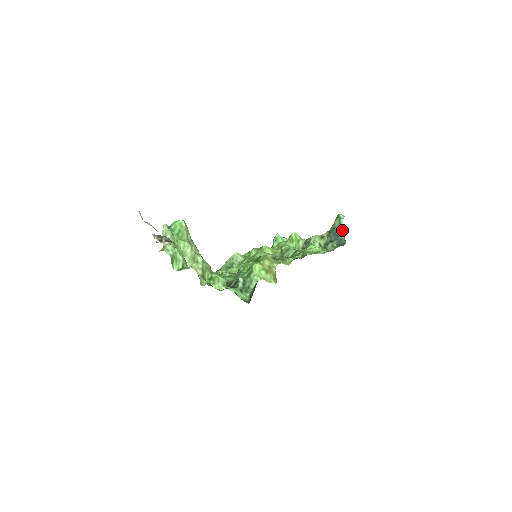
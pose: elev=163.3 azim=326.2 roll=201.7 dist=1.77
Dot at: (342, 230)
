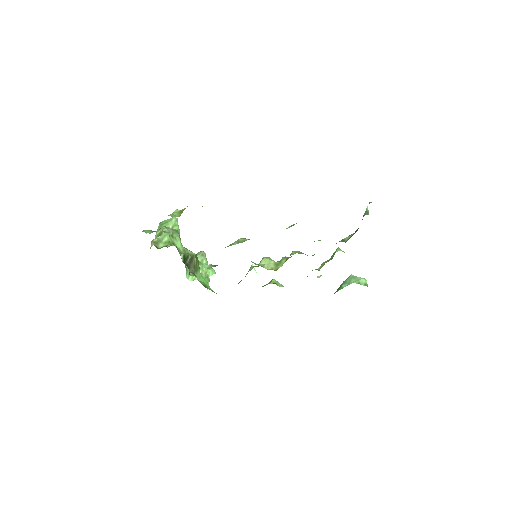
Dot at: (365, 214)
